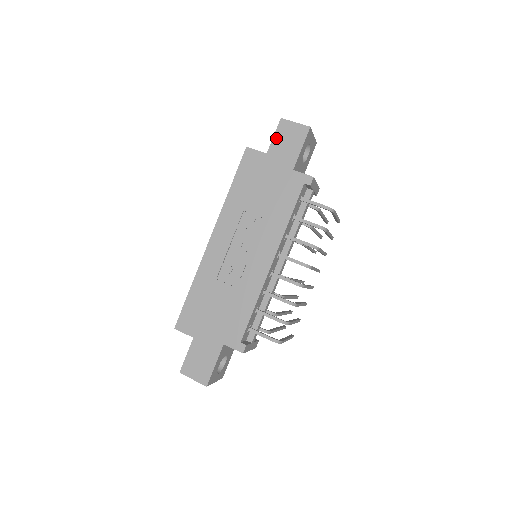
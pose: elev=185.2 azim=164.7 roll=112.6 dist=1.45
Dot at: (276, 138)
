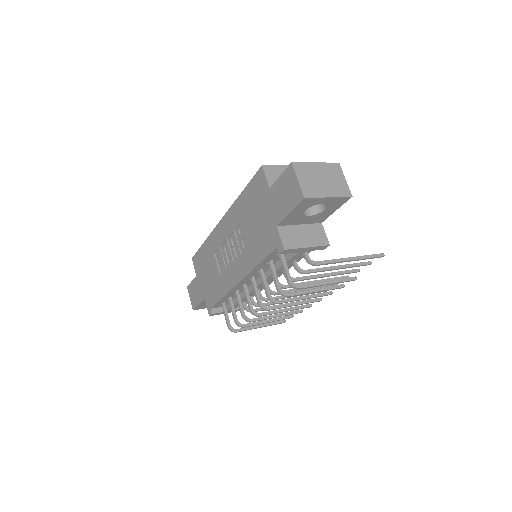
Dot at: (280, 180)
